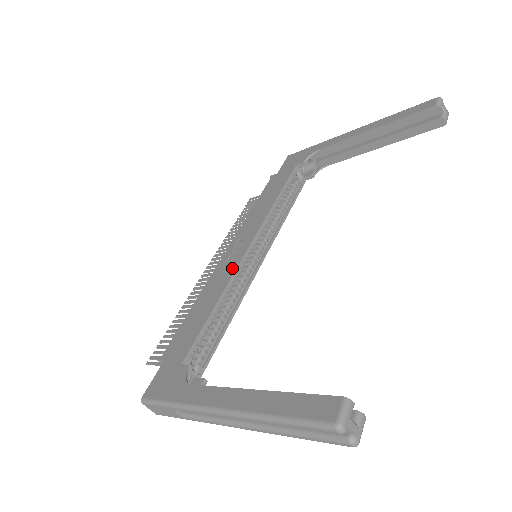
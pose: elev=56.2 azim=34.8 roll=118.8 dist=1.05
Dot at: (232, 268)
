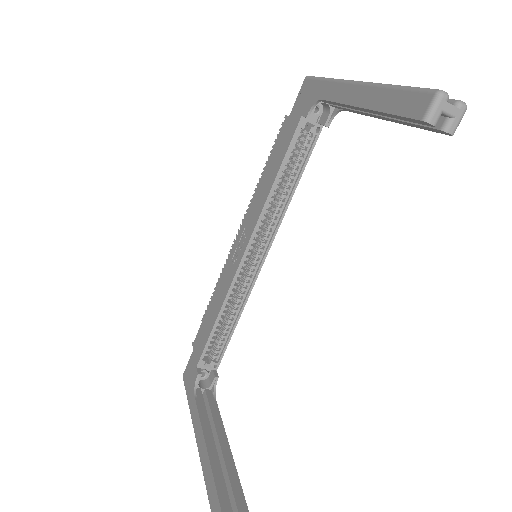
Dot at: (232, 275)
